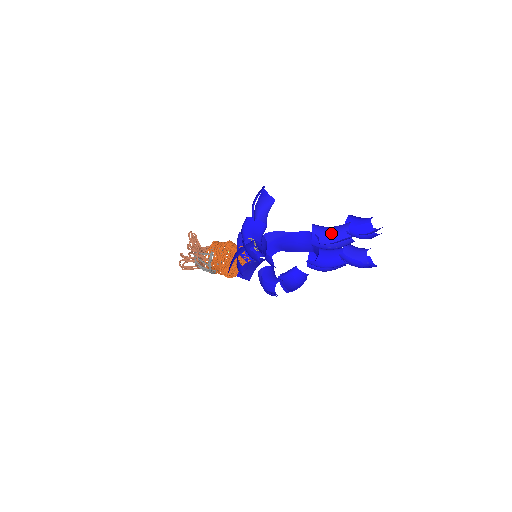
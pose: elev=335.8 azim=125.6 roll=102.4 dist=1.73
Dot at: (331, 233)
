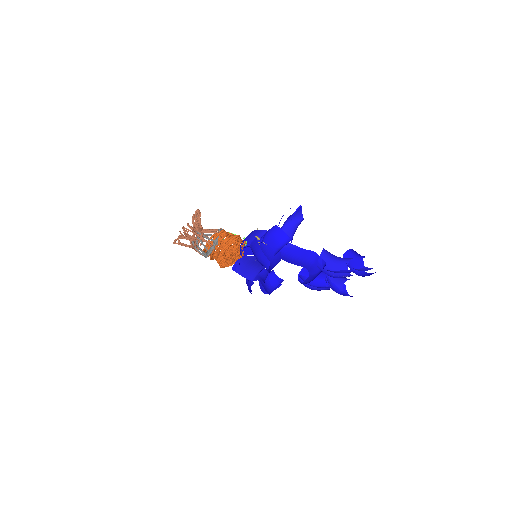
Dot at: (334, 261)
